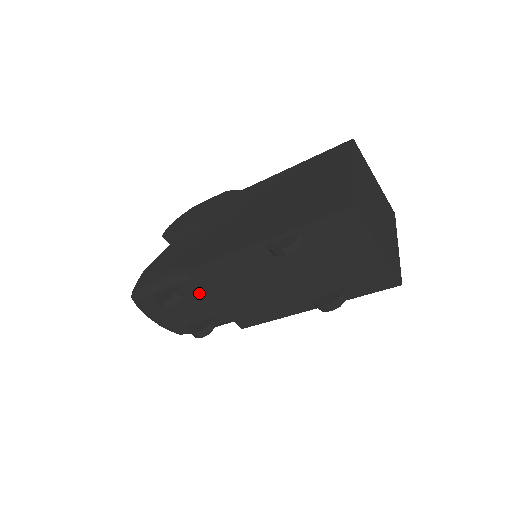
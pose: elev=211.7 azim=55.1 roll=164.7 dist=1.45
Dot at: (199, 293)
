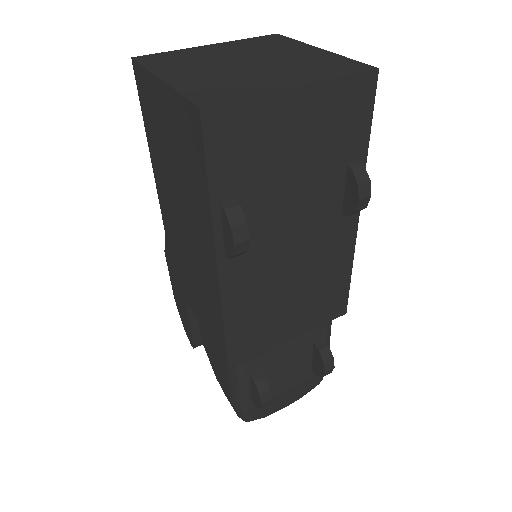
Dot at: (271, 352)
